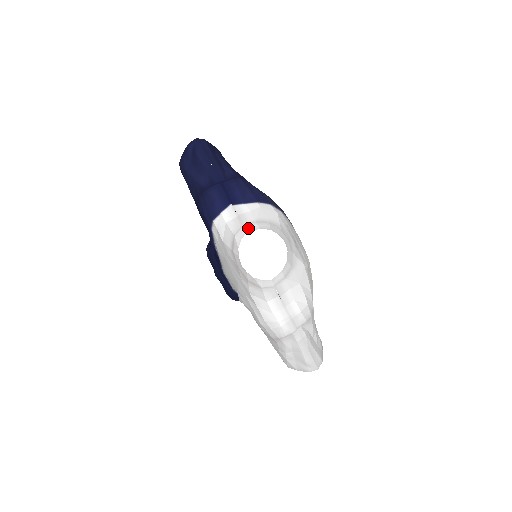
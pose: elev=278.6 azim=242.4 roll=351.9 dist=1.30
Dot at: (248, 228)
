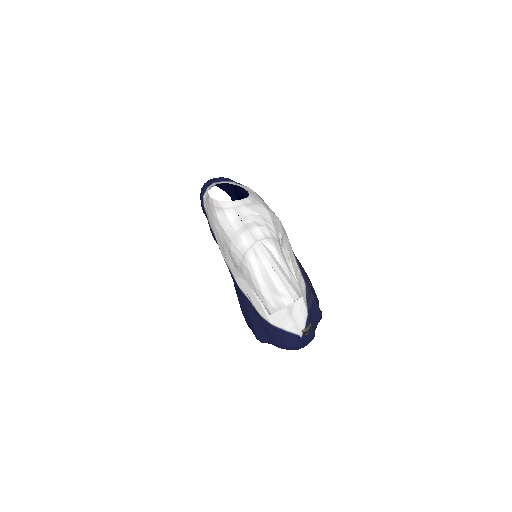
Dot at: occluded
